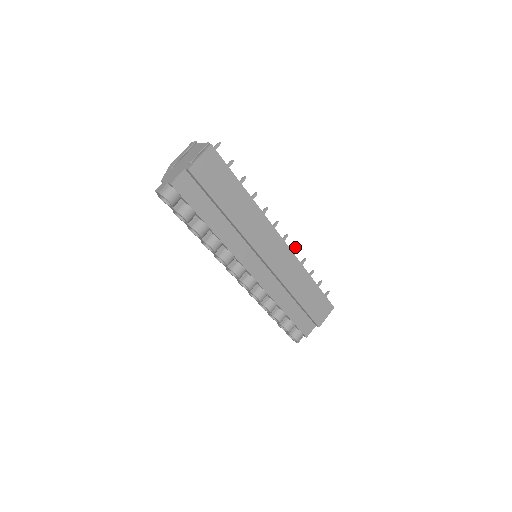
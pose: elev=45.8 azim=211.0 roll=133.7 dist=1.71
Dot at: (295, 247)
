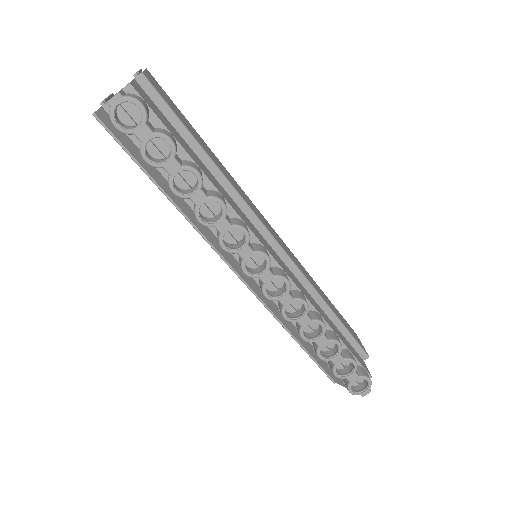
Dot at: occluded
